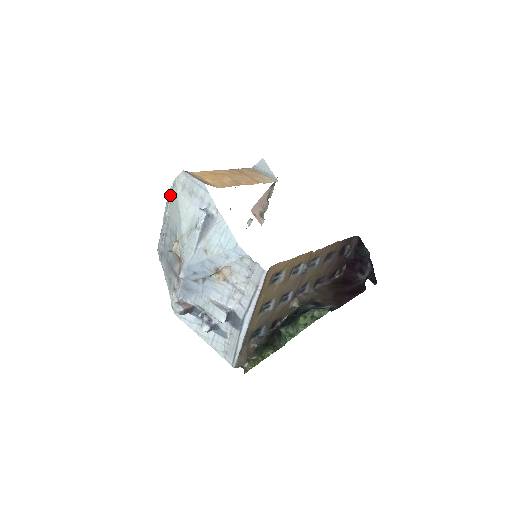
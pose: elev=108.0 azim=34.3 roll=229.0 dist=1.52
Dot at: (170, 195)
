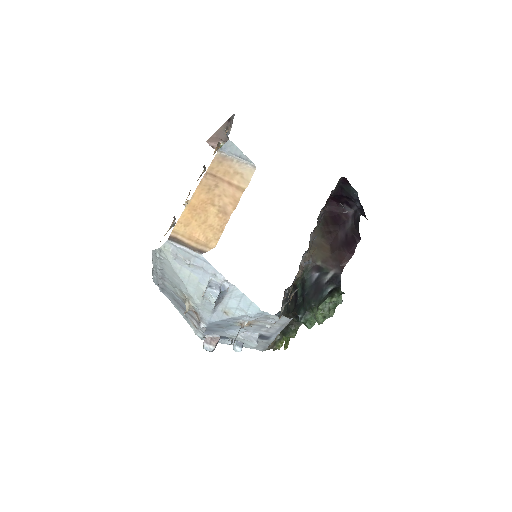
Dot at: (158, 257)
